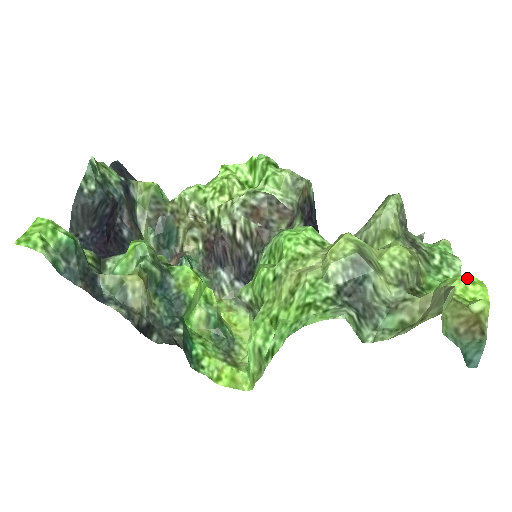
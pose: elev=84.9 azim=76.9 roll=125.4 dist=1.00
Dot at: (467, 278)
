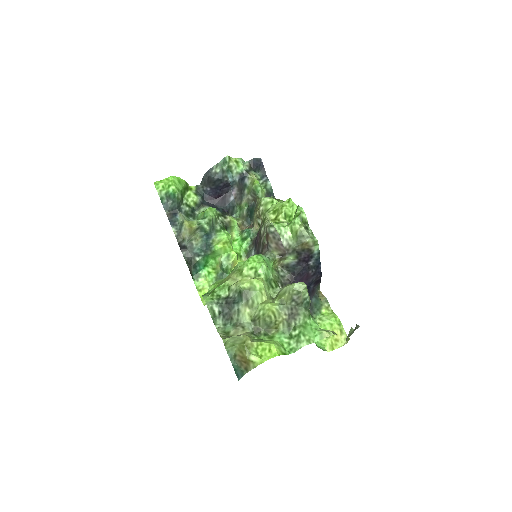
Dot at: (271, 347)
